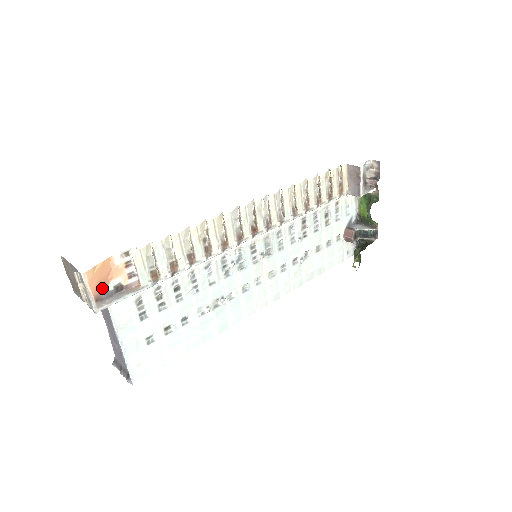
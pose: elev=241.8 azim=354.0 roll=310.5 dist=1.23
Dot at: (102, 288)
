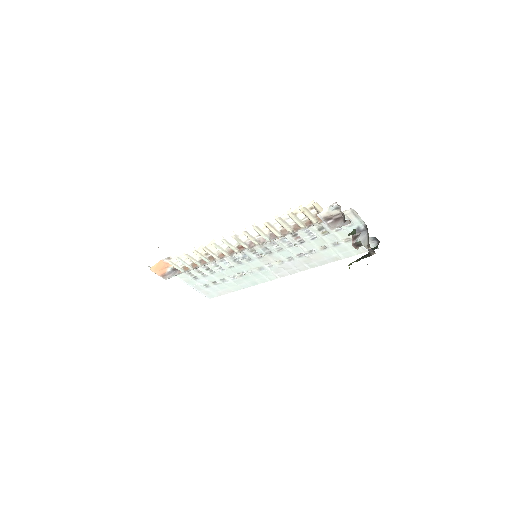
Dot at: (164, 271)
